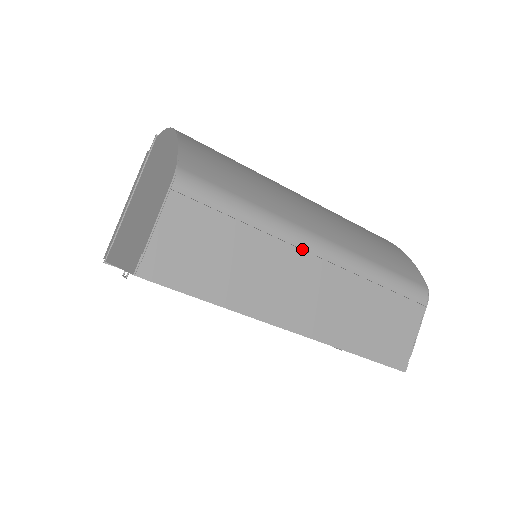
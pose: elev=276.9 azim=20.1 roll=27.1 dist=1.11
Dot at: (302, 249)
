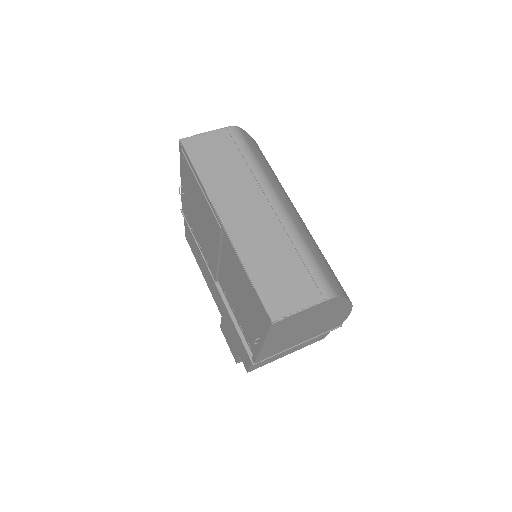
Dot at: (265, 195)
